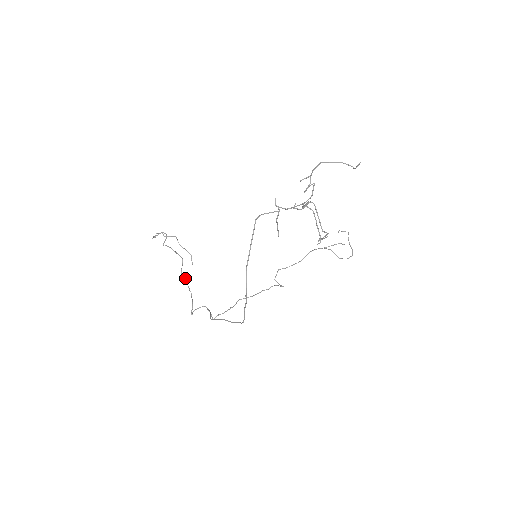
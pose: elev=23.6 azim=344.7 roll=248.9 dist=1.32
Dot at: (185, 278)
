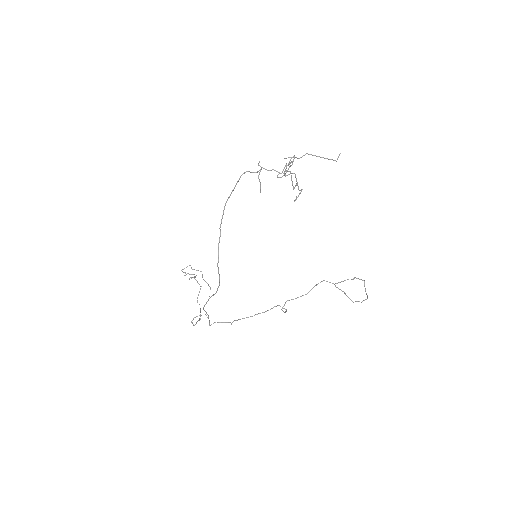
Dot at: occluded
